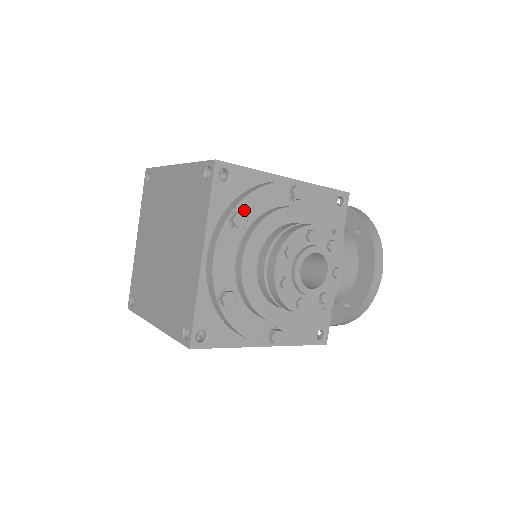
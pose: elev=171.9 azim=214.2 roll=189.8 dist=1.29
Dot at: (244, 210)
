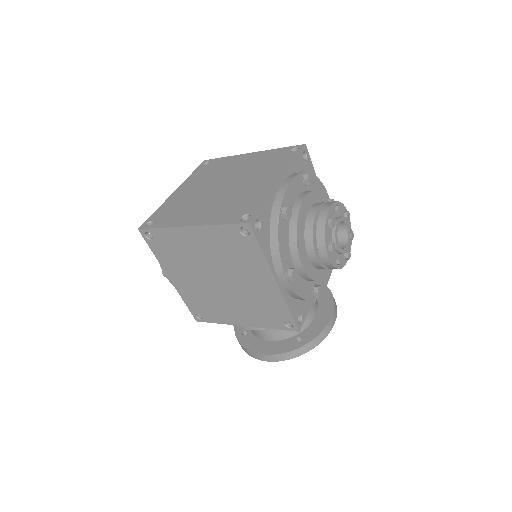
Dot at: occluded
